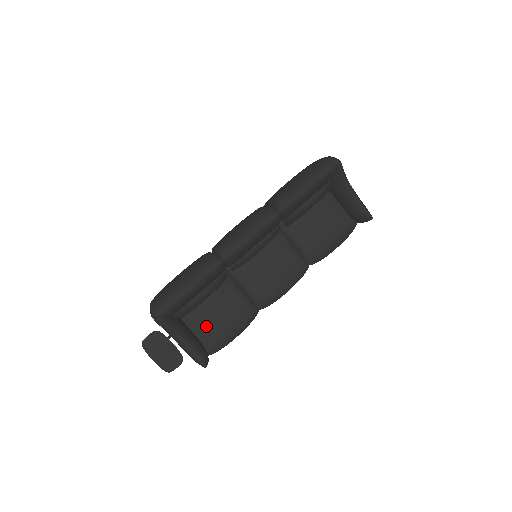
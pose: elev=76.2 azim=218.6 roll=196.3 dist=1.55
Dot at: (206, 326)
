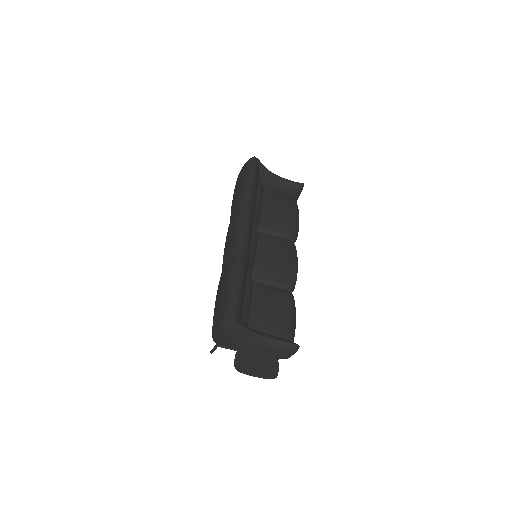
Dot at: (269, 325)
